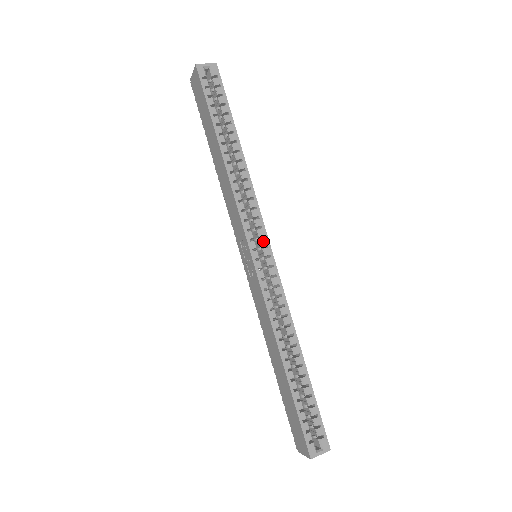
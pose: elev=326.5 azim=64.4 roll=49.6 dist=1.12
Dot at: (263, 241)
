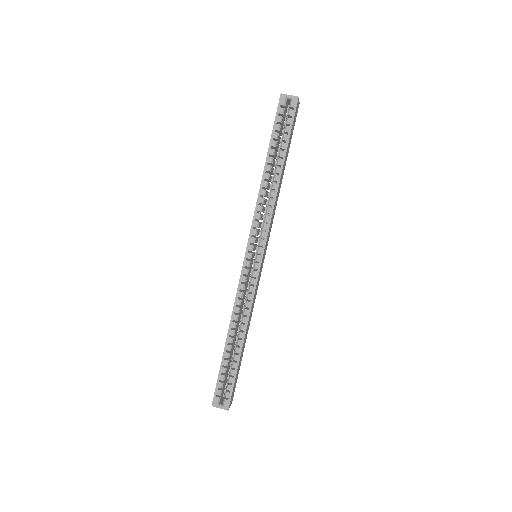
Dot at: (259, 249)
